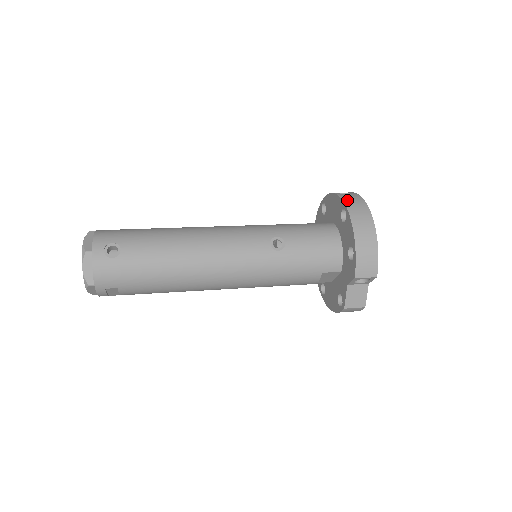
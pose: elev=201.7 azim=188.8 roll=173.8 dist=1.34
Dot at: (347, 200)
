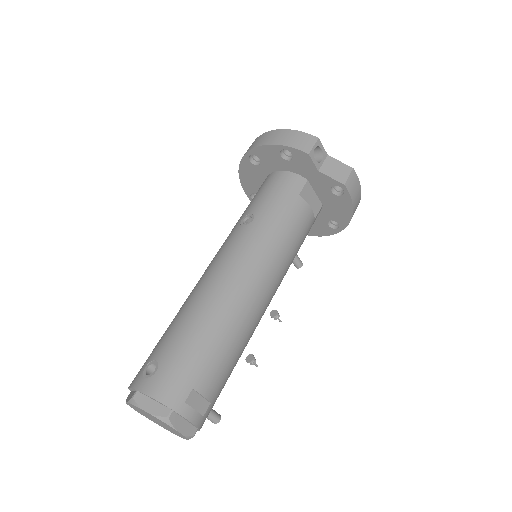
Dot at: occluded
